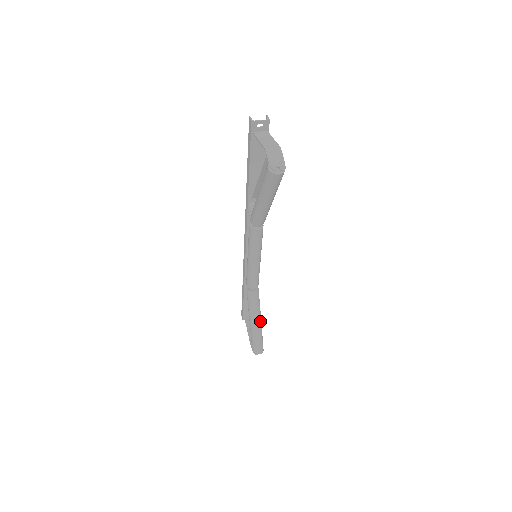
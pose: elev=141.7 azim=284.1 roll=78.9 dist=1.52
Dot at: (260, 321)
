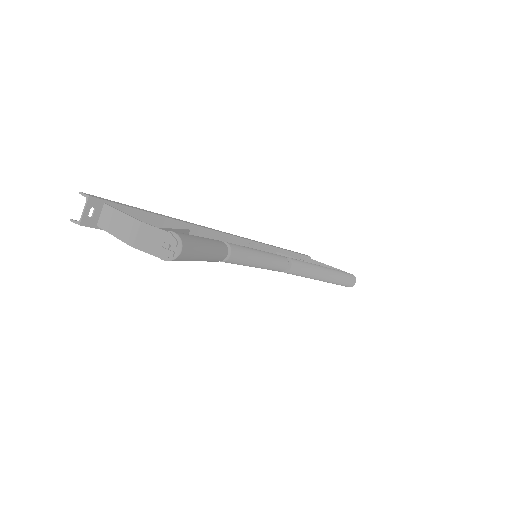
Dot at: (324, 270)
